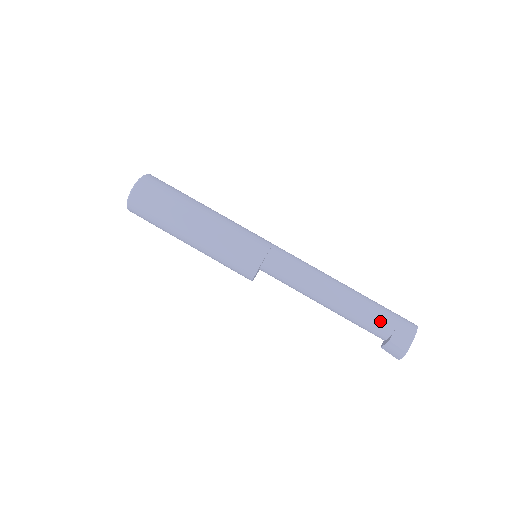
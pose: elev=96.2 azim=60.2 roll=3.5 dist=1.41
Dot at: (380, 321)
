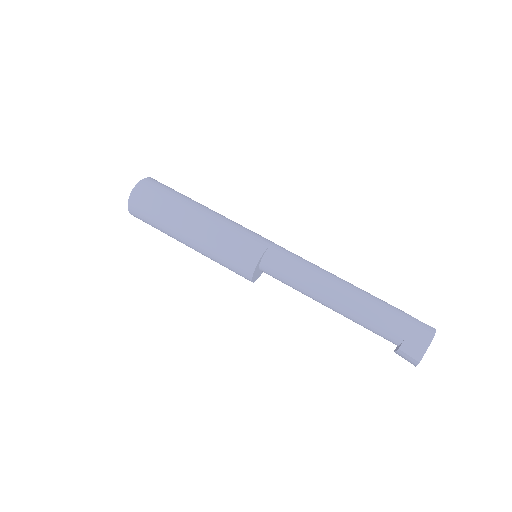
Dot at: (388, 328)
